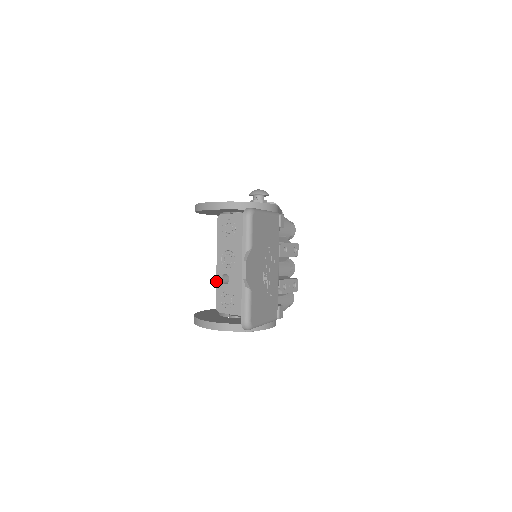
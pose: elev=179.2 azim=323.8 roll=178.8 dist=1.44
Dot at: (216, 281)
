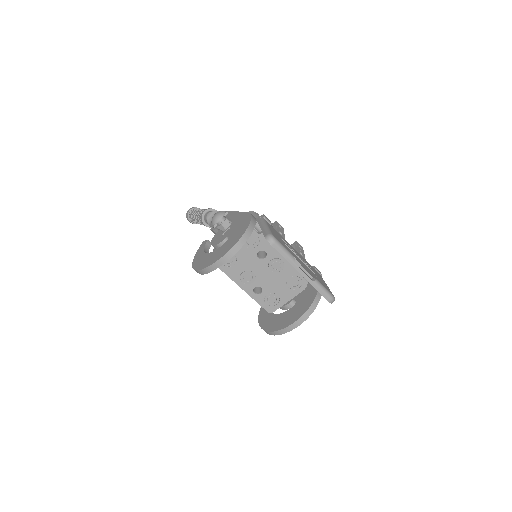
Dot at: (252, 298)
